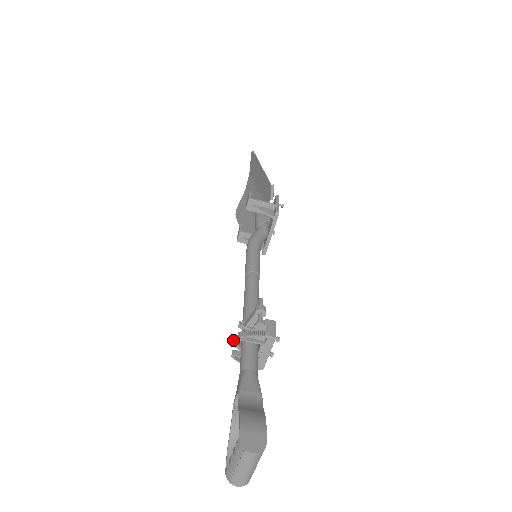
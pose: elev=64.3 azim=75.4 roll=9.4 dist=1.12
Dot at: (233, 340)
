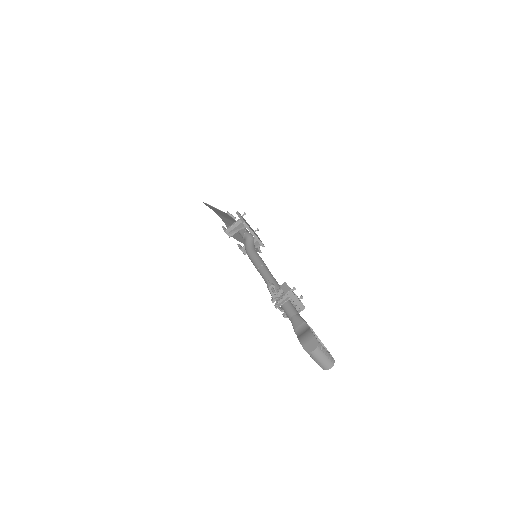
Dot at: occluded
